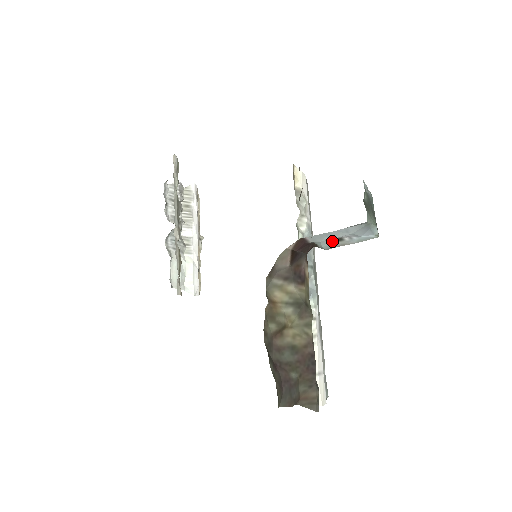
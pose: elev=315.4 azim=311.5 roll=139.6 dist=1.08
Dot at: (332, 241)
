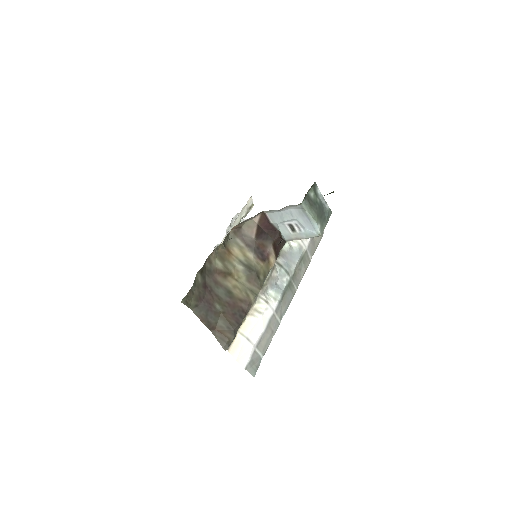
Dot at: (287, 229)
